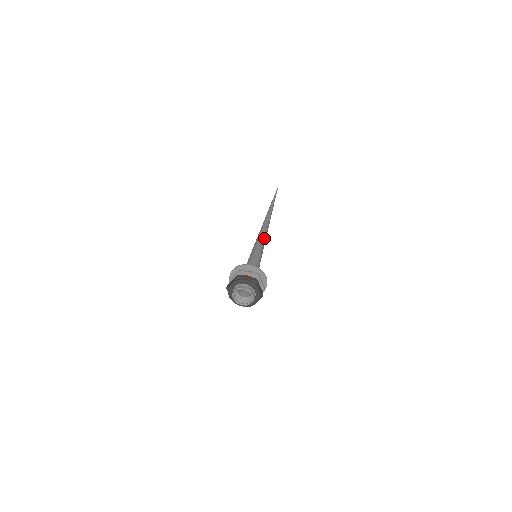
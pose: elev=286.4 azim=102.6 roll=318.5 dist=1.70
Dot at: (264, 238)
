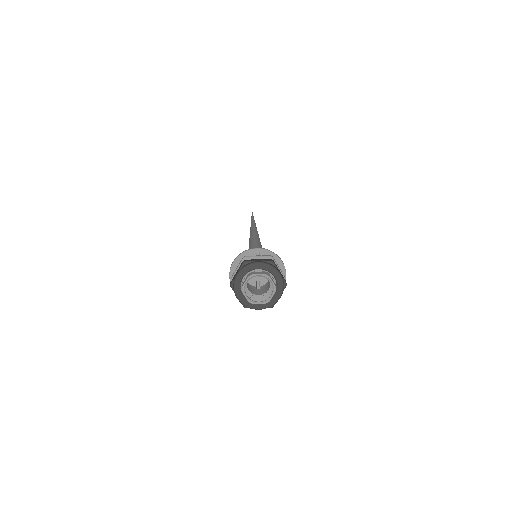
Dot at: (258, 240)
